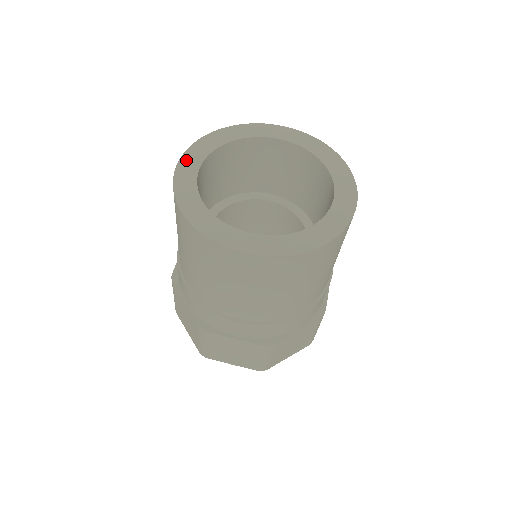
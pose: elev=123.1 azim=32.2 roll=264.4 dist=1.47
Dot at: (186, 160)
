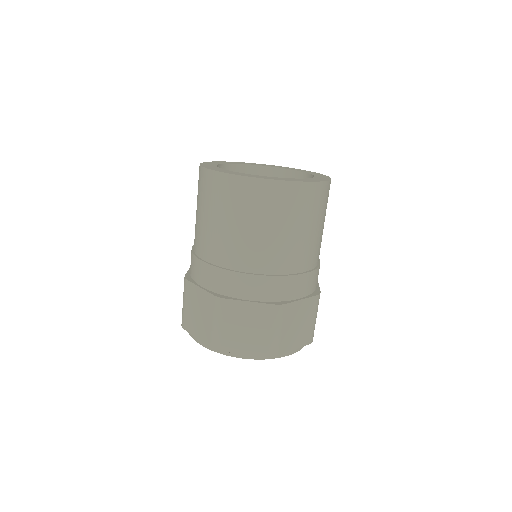
Dot at: (231, 162)
